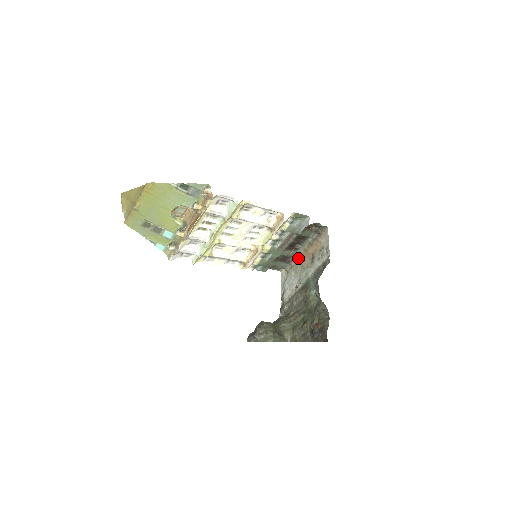
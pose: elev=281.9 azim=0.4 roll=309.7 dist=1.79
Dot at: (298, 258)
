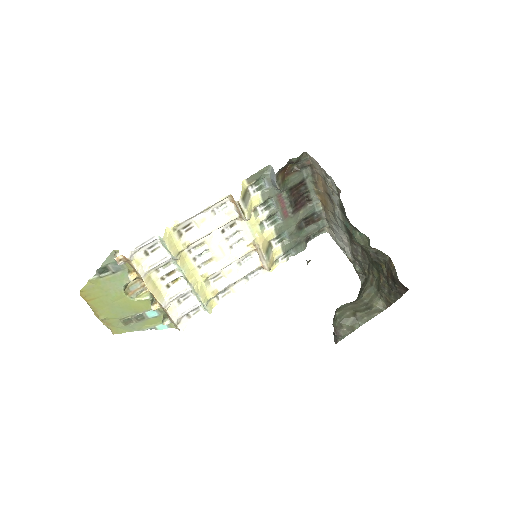
Dot at: (323, 206)
